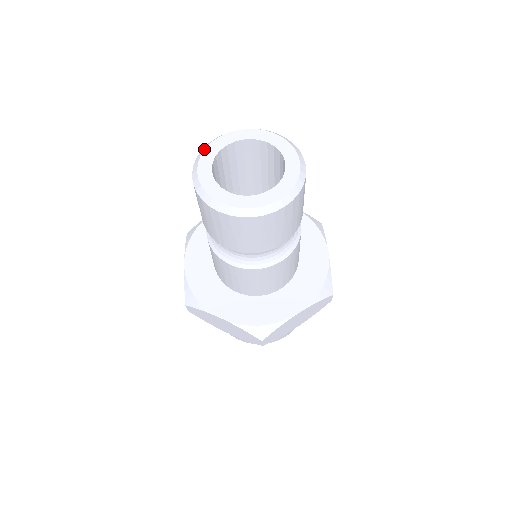
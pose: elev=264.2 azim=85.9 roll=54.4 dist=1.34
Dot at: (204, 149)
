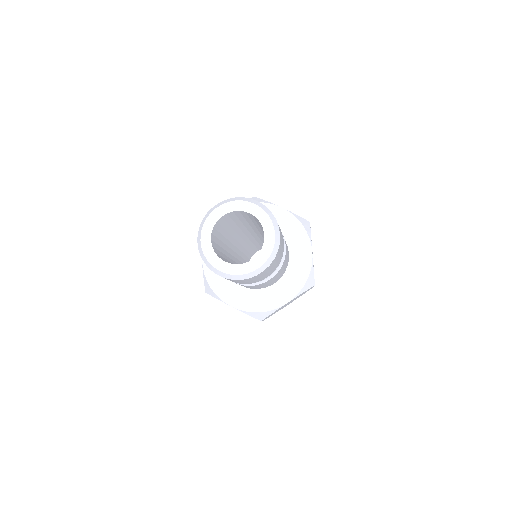
Dot at: (205, 220)
